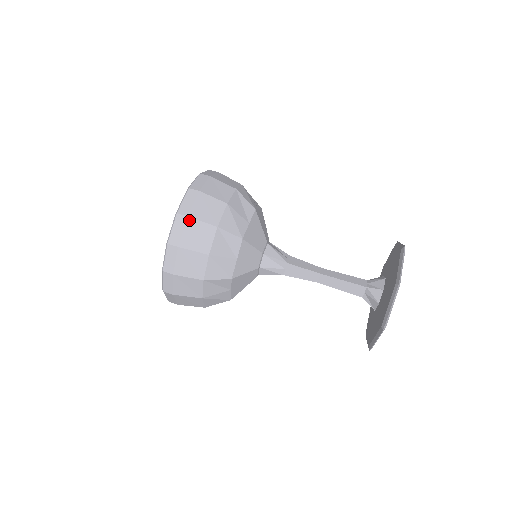
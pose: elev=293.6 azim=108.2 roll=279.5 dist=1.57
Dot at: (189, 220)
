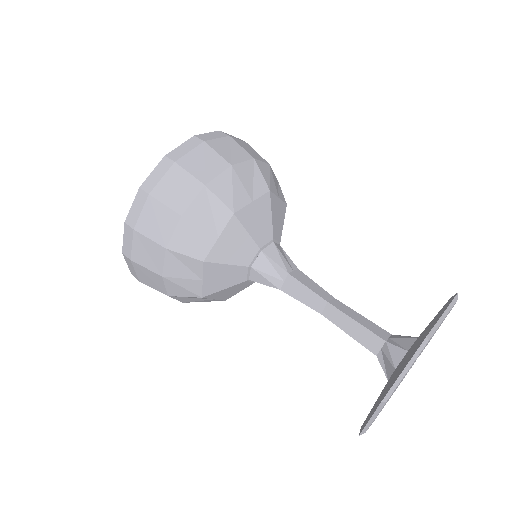
Dot at: (175, 167)
